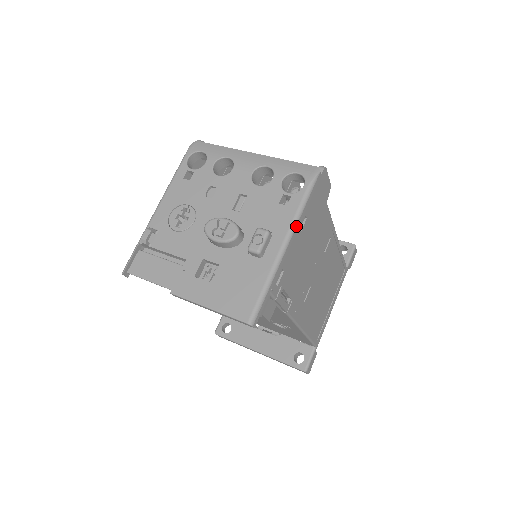
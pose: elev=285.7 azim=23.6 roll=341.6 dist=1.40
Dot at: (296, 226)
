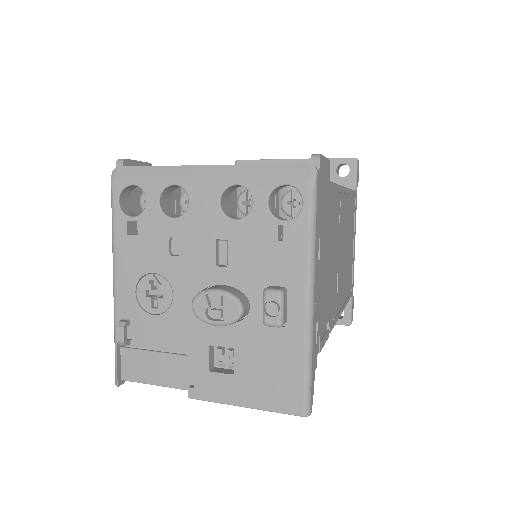
Dot at: (314, 266)
